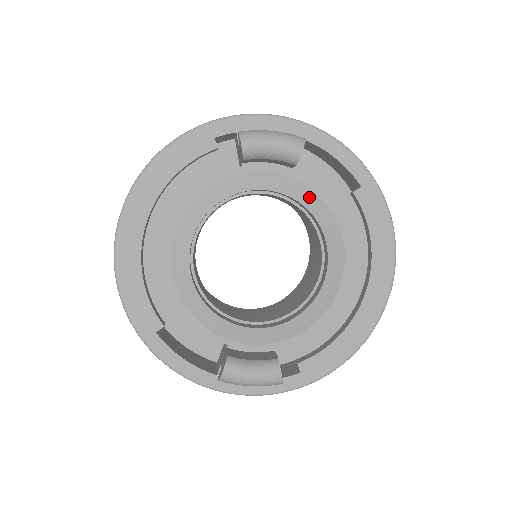
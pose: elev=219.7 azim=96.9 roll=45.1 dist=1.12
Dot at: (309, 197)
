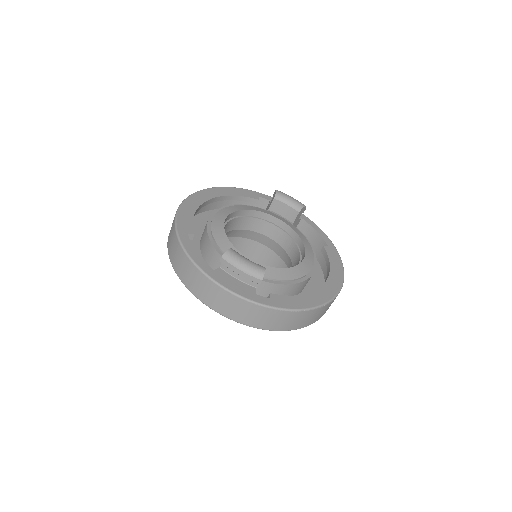
Dot at: (300, 233)
